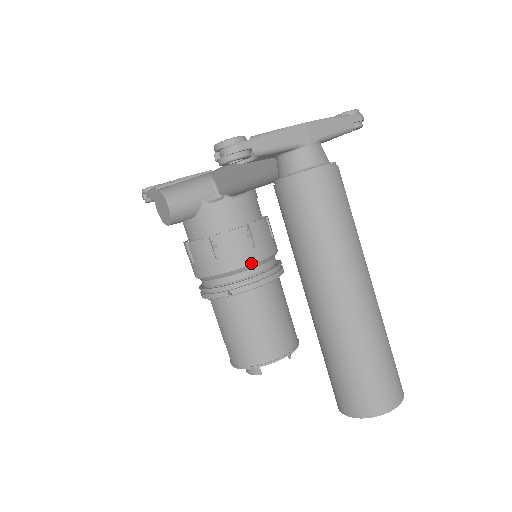
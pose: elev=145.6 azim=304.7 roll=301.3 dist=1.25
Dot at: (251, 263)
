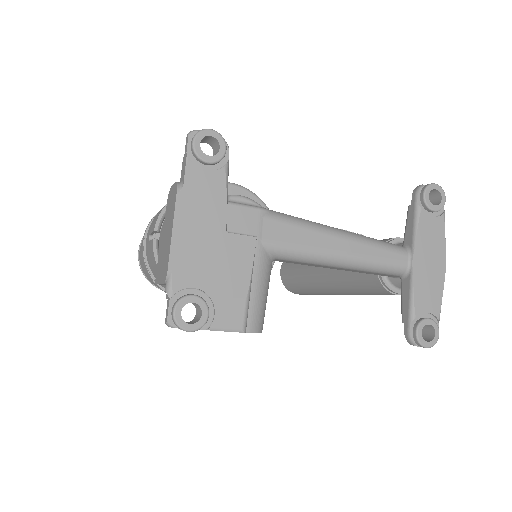
Dot at: occluded
